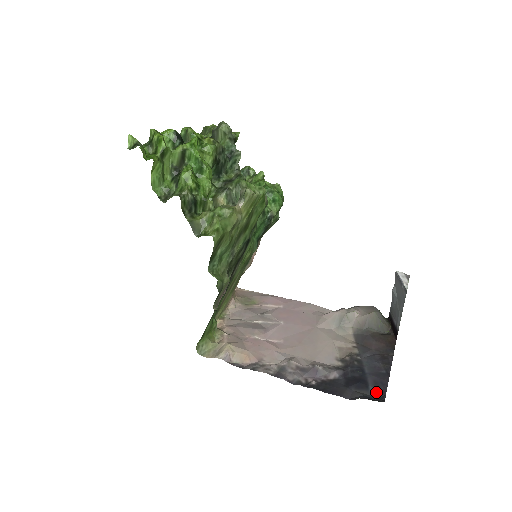
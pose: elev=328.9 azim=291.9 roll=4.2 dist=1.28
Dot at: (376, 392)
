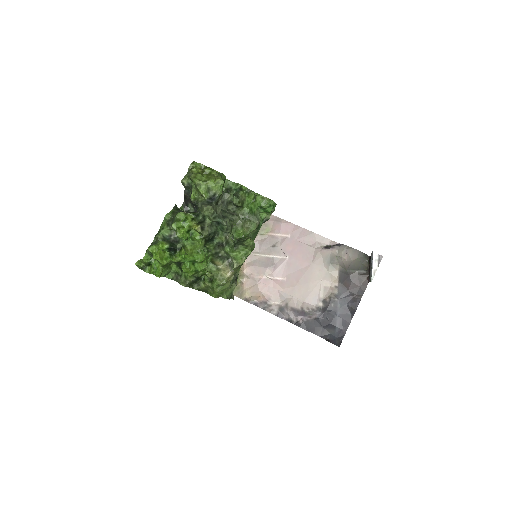
Dot at: (339, 331)
